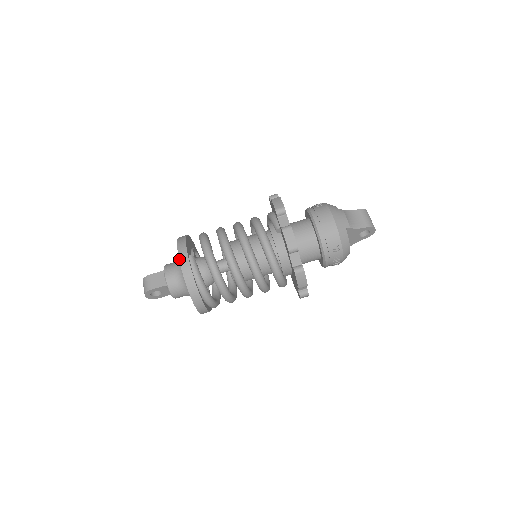
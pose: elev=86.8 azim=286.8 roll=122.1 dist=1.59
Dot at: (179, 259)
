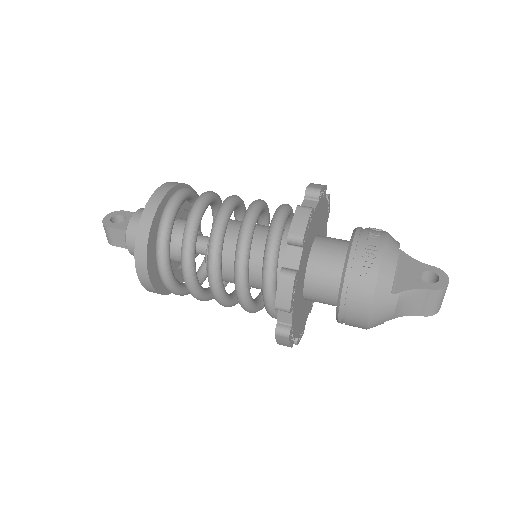
Dot at: occluded
